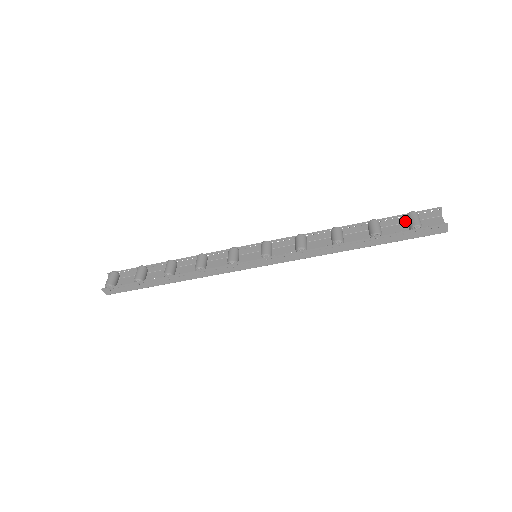
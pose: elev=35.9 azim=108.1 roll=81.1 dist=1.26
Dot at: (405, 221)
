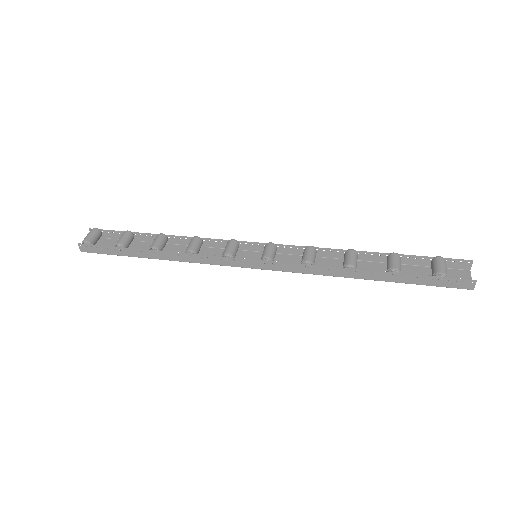
Dot at: (428, 264)
